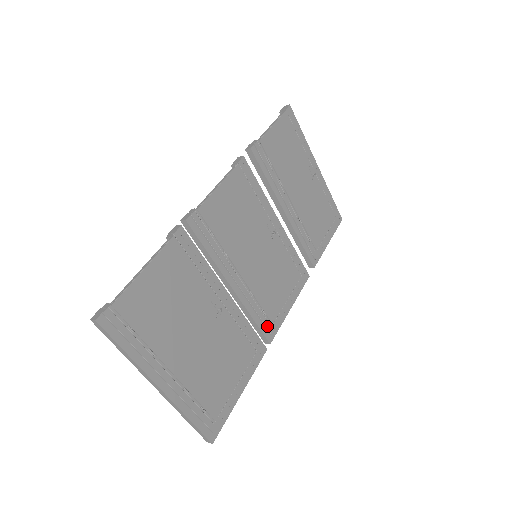
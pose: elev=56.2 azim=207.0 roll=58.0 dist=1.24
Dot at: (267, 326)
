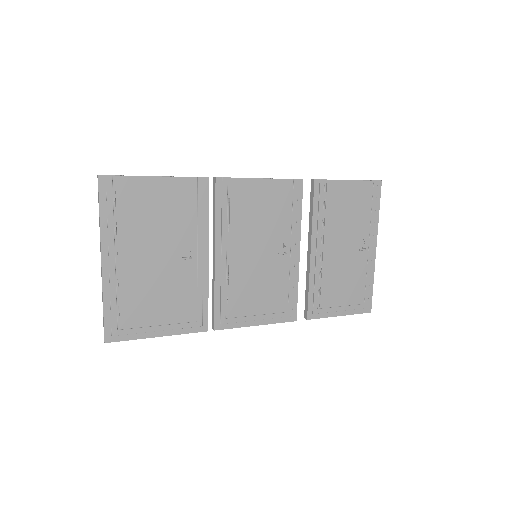
Dot at: (222, 314)
